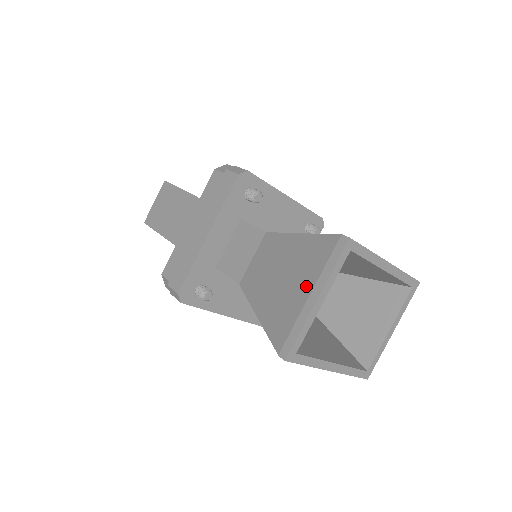
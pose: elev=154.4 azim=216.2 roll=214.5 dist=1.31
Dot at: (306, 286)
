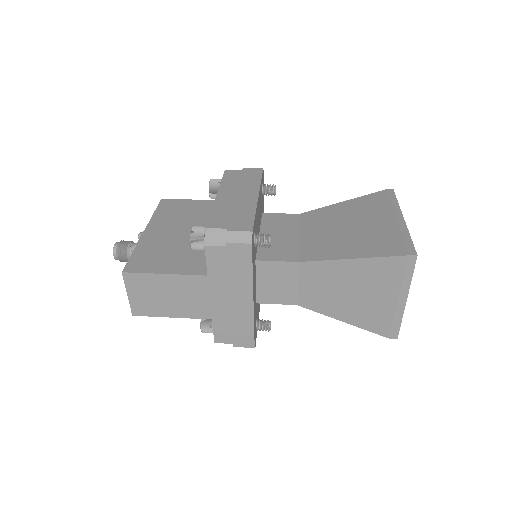
Dot at: (390, 295)
